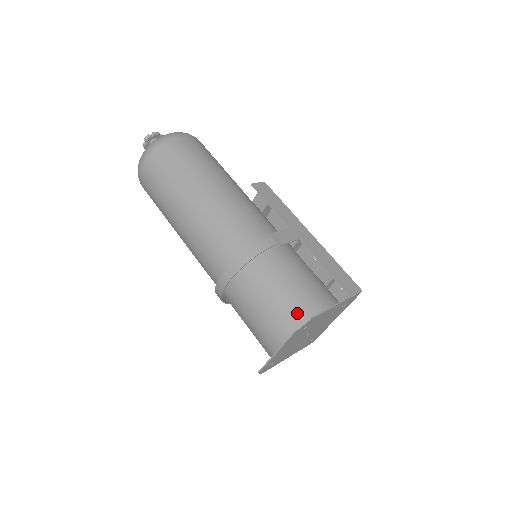
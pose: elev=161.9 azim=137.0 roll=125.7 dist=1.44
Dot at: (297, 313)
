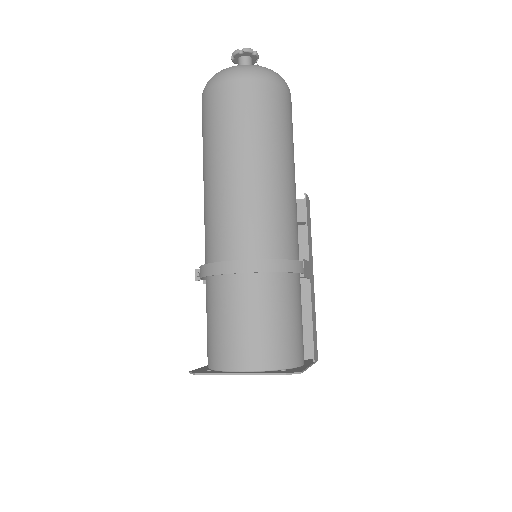
Dot at: (284, 353)
